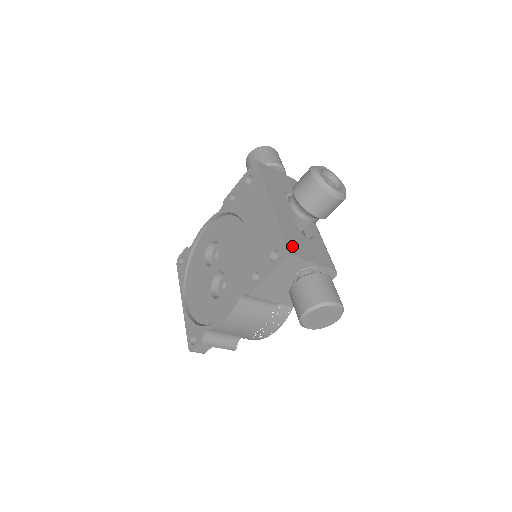
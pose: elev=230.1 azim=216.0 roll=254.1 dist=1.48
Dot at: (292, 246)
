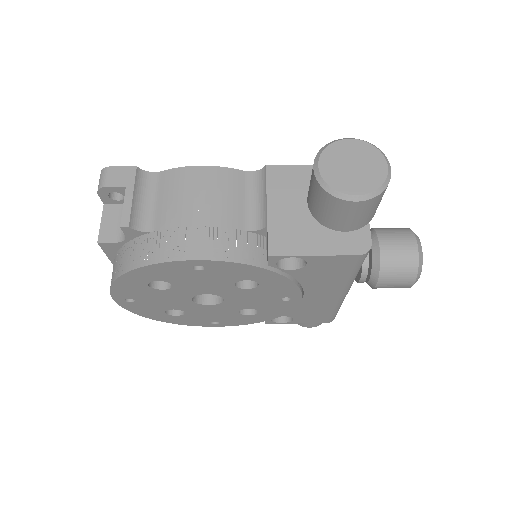
Dot at: occluded
